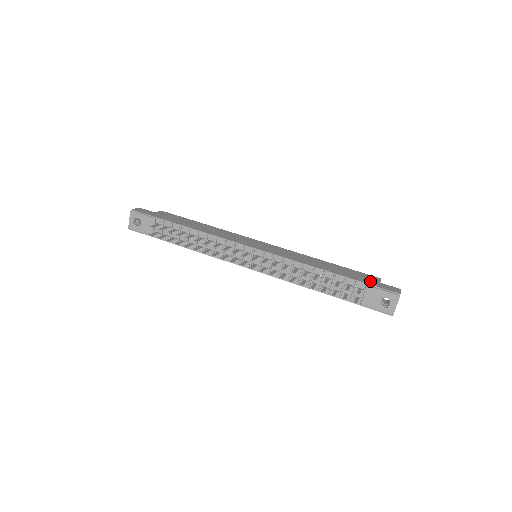
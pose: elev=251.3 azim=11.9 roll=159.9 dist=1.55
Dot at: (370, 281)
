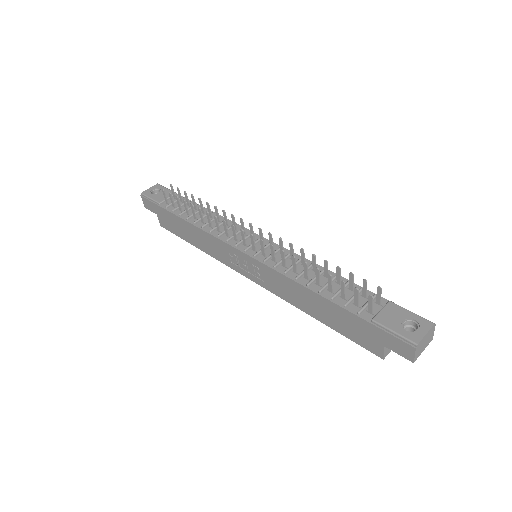
Dot at: occluded
